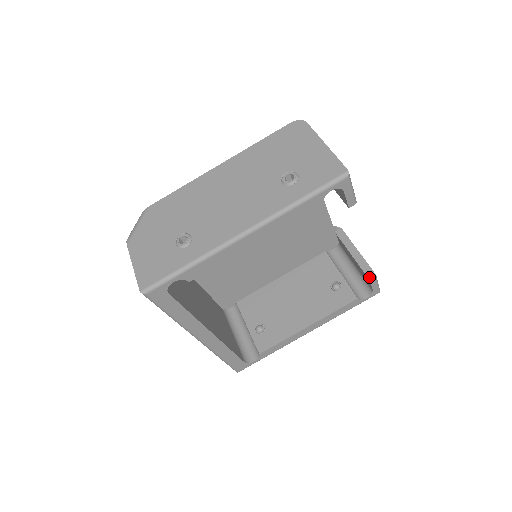
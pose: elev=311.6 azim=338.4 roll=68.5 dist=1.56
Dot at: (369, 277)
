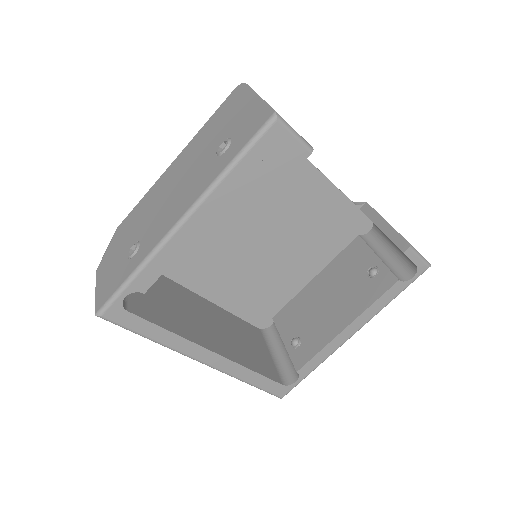
Dot at: (401, 249)
